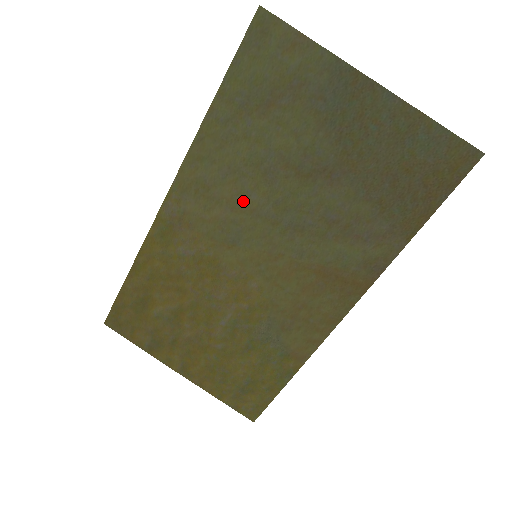
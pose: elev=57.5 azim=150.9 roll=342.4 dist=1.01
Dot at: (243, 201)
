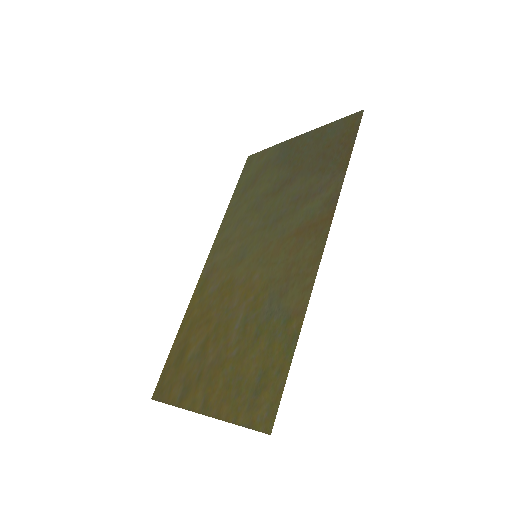
Dot at: (246, 231)
